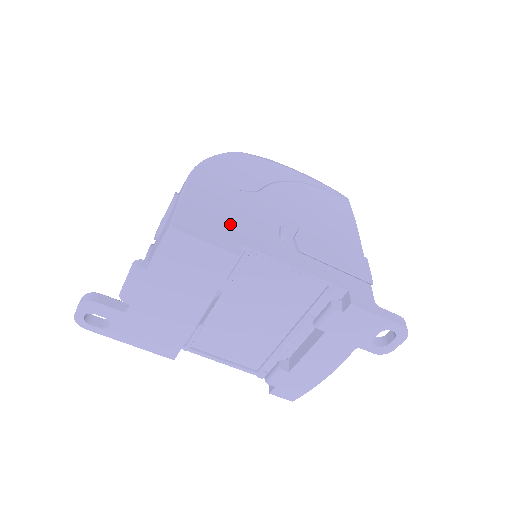
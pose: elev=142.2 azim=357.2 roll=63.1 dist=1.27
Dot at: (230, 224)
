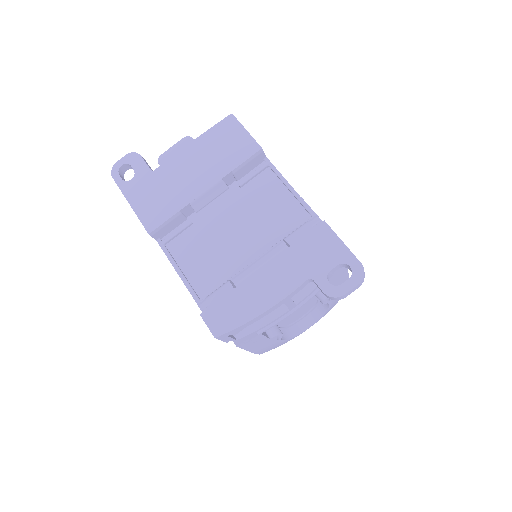
Dot at: occluded
